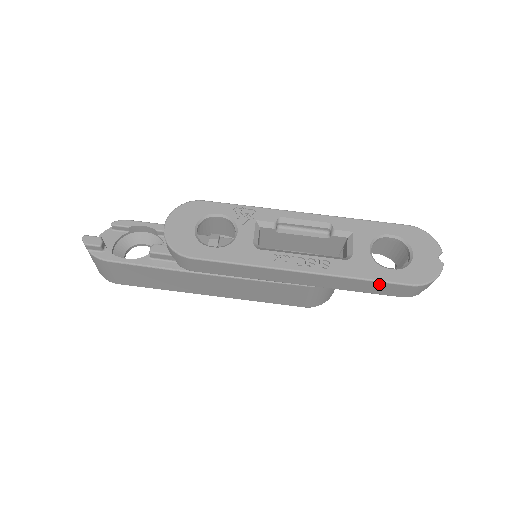
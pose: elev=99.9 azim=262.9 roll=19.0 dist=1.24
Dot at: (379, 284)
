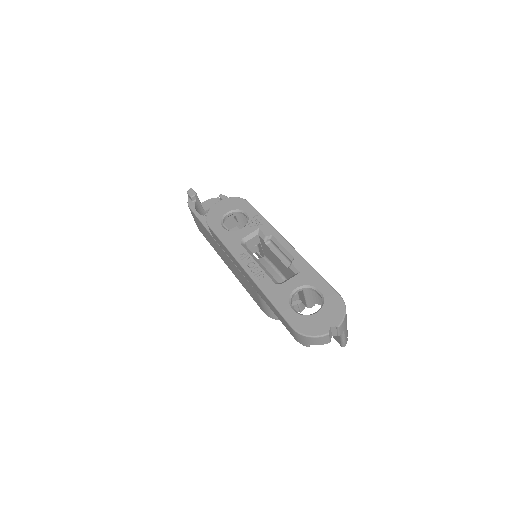
Dot at: (278, 312)
